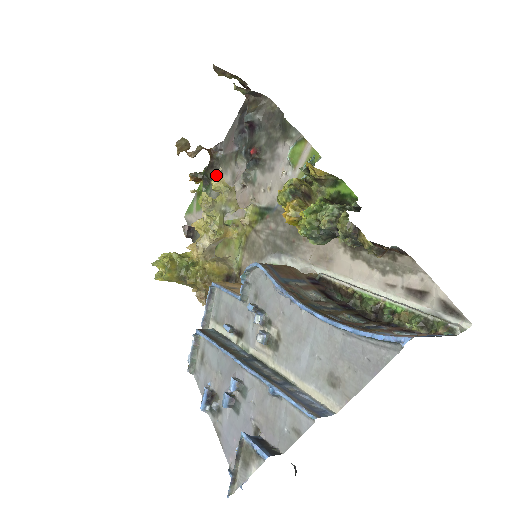
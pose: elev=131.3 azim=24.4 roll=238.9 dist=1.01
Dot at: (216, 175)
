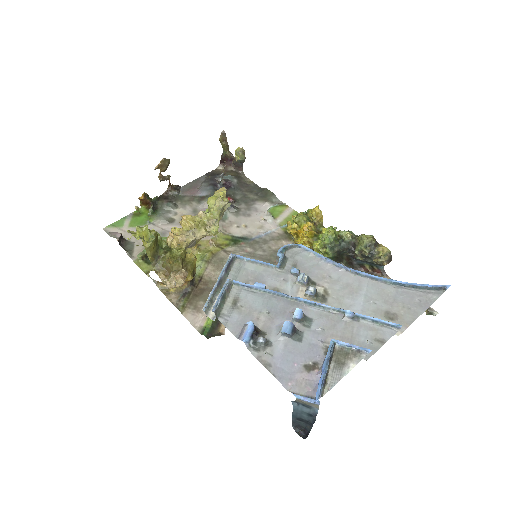
Dot at: (225, 190)
